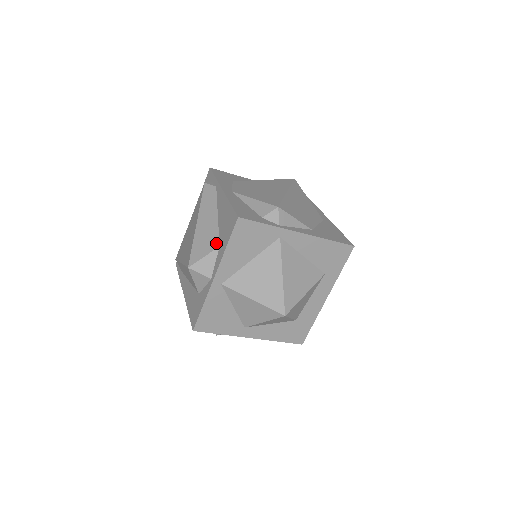
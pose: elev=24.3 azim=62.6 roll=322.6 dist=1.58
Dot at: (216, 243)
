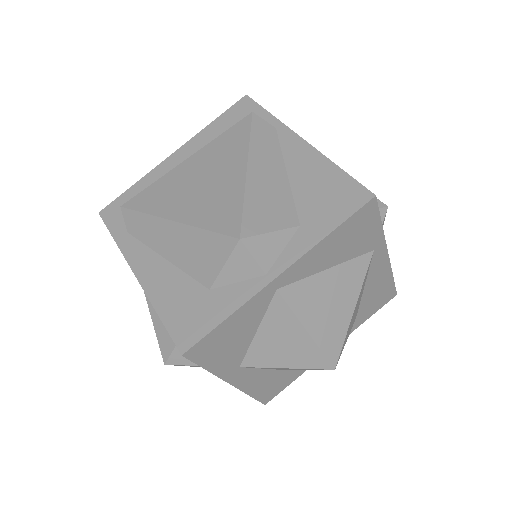
Dot at: (293, 217)
